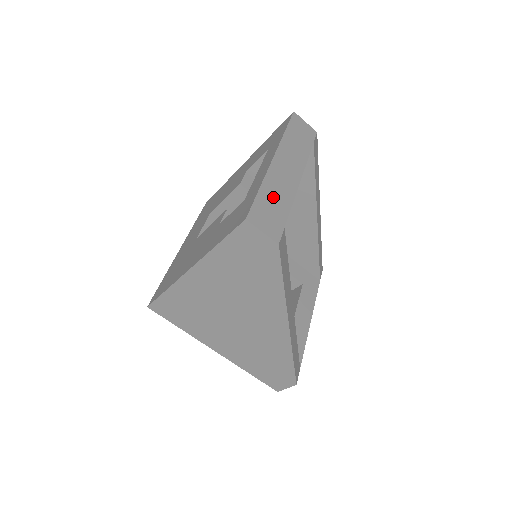
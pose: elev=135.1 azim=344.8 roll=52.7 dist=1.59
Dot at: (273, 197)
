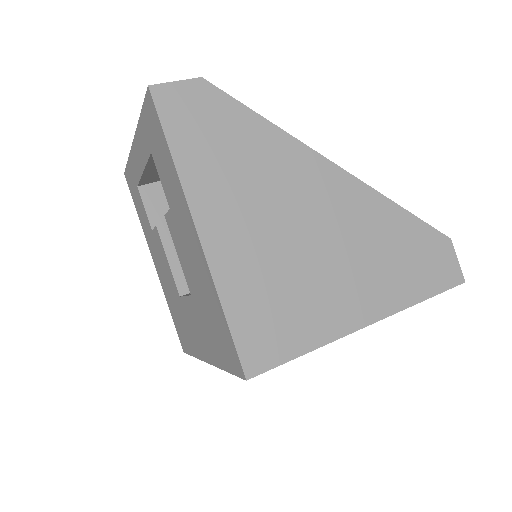
Dot at: occluded
